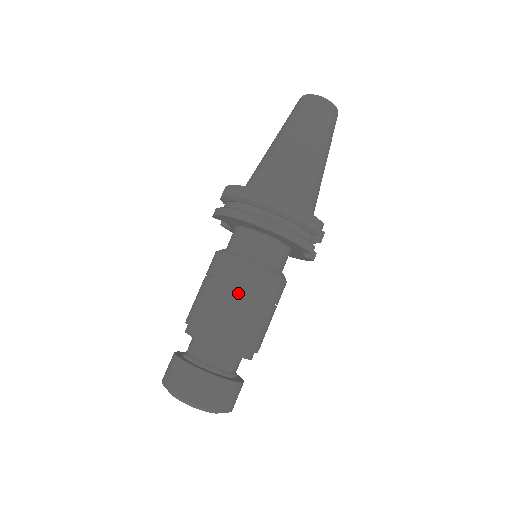
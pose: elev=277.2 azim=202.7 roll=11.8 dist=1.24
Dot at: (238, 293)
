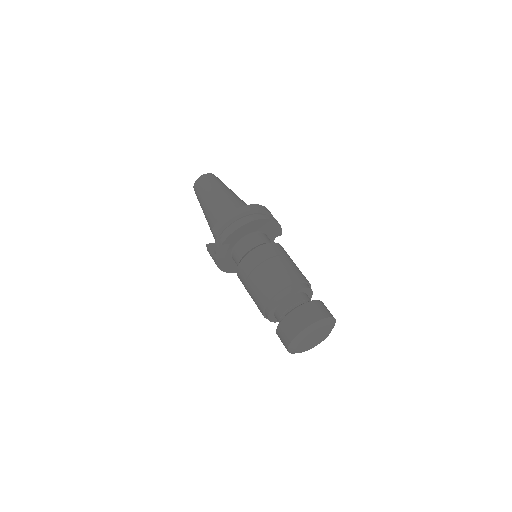
Dot at: (285, 257)
